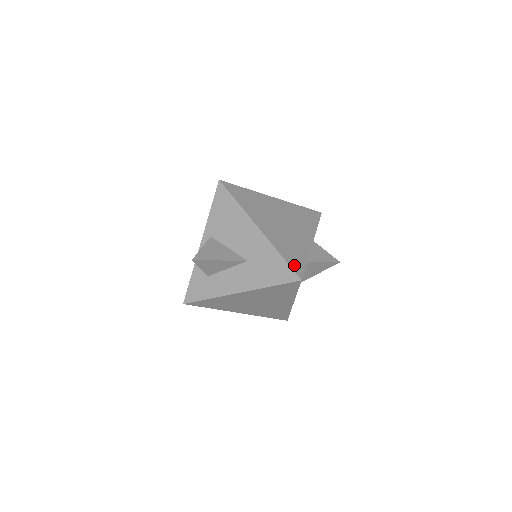
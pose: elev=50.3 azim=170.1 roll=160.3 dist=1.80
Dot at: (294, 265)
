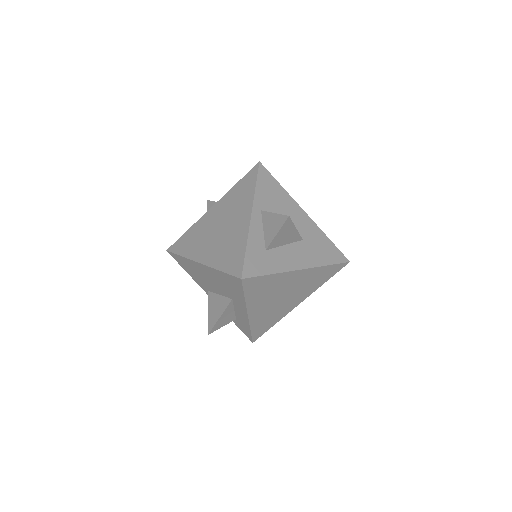
Dot at: occluded
